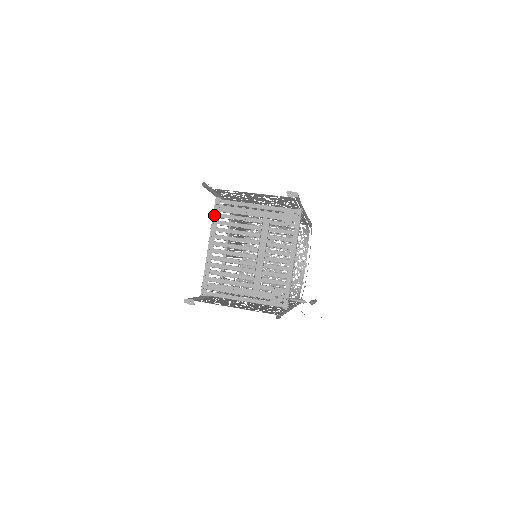
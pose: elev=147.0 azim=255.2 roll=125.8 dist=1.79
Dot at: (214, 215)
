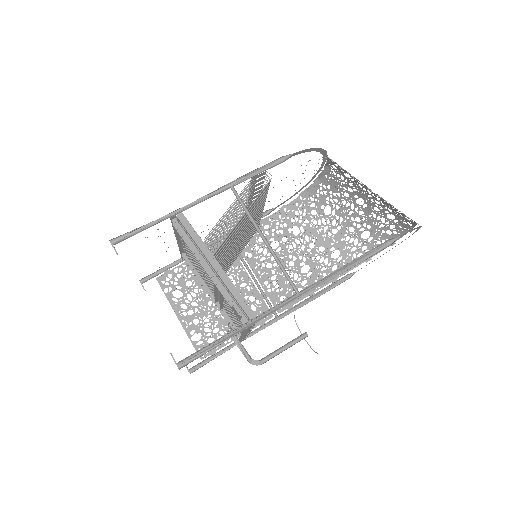
Dot at: (173, 227)
